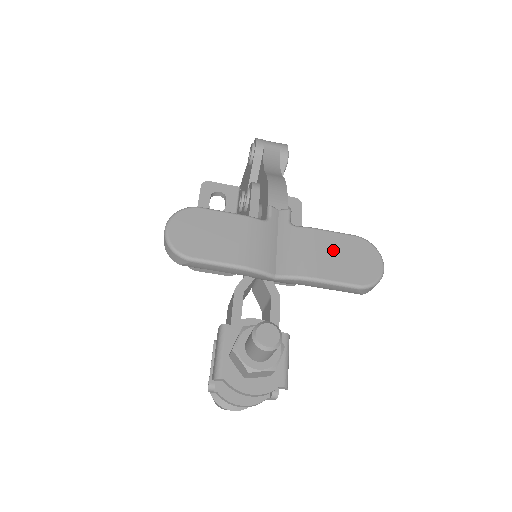
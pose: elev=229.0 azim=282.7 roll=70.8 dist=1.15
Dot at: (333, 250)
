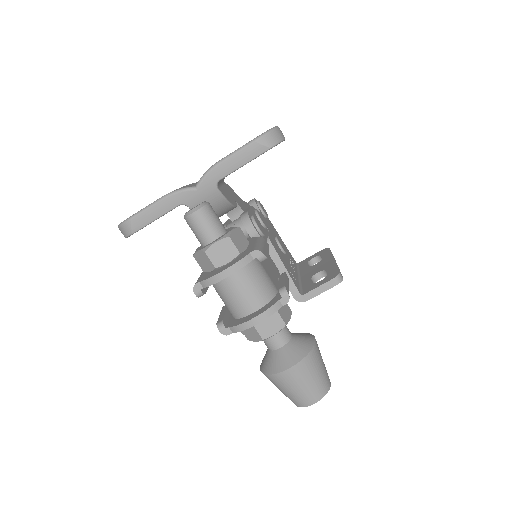
Dot at: occluded
